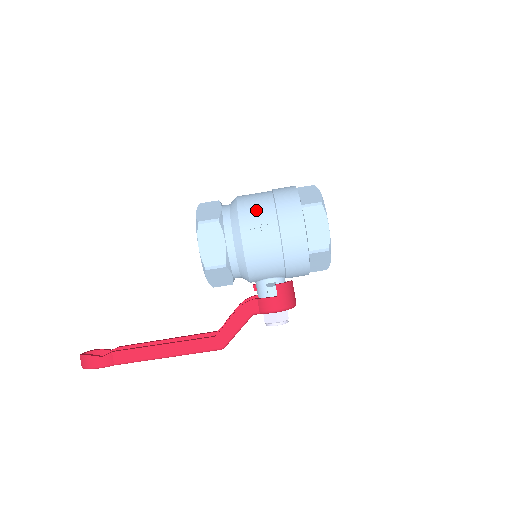
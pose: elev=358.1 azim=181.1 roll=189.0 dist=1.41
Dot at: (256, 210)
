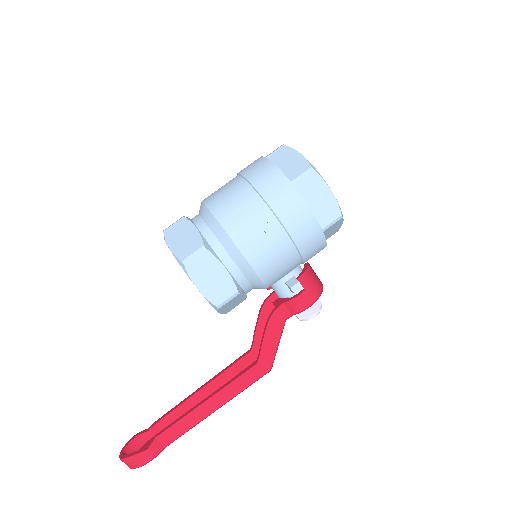
Dot at: (242, 214)
